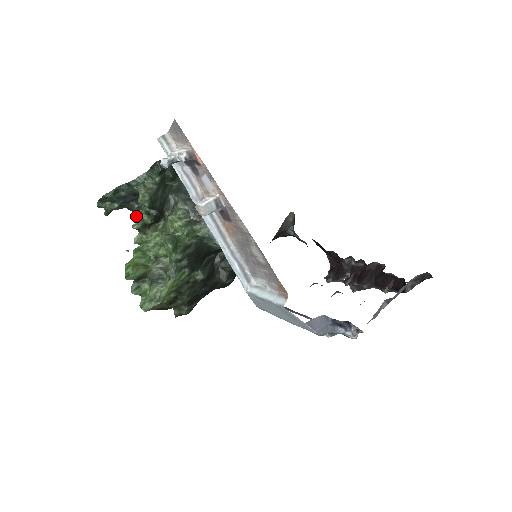
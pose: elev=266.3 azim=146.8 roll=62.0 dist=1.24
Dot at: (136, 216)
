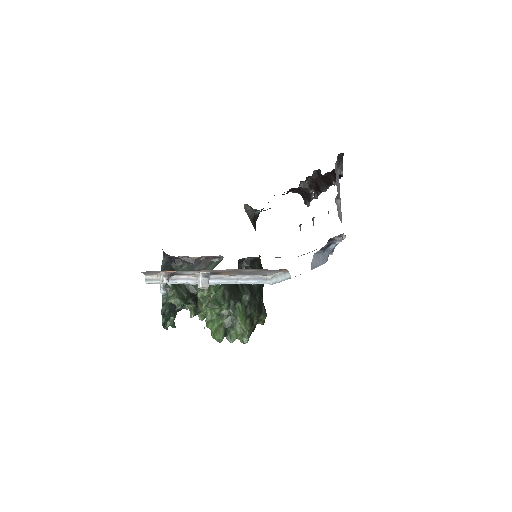
Dot at: (186, 309)
